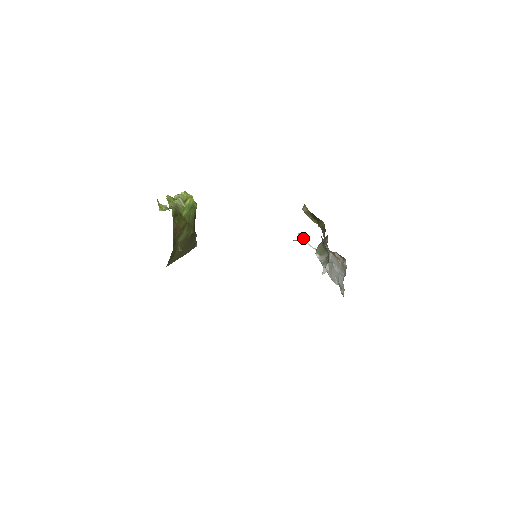
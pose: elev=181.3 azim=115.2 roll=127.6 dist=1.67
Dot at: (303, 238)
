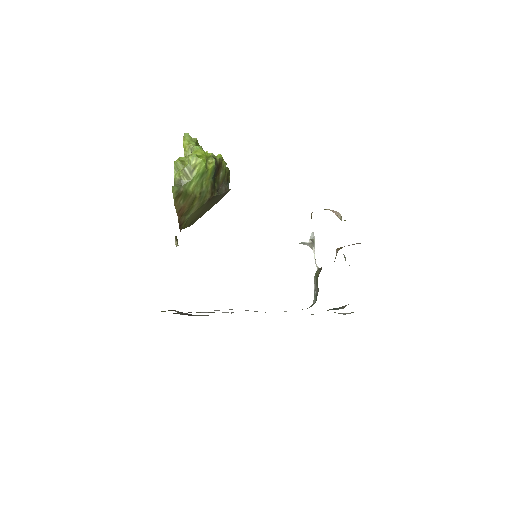
Dot at: (312, 244)
